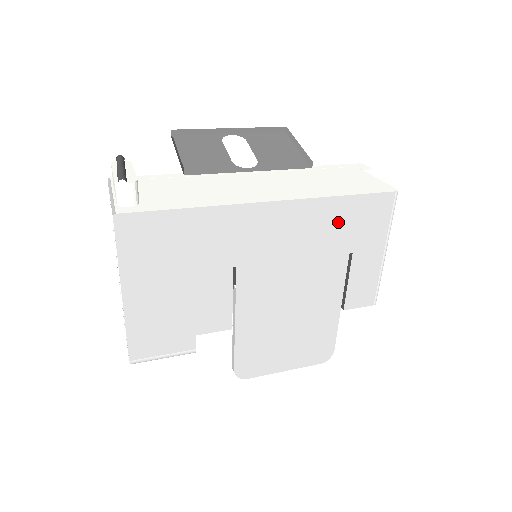
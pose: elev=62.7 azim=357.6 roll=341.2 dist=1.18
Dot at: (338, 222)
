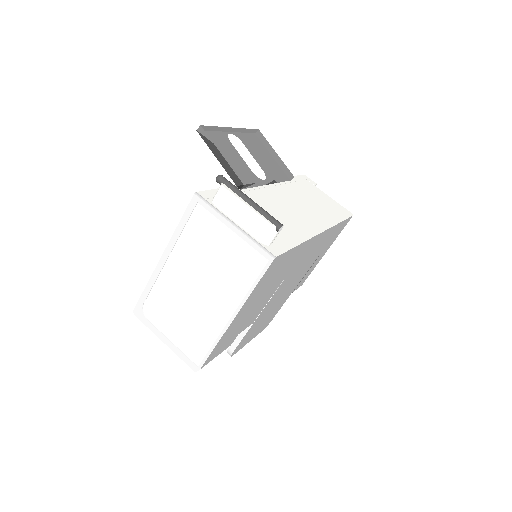
Dot at: (329, 238)
